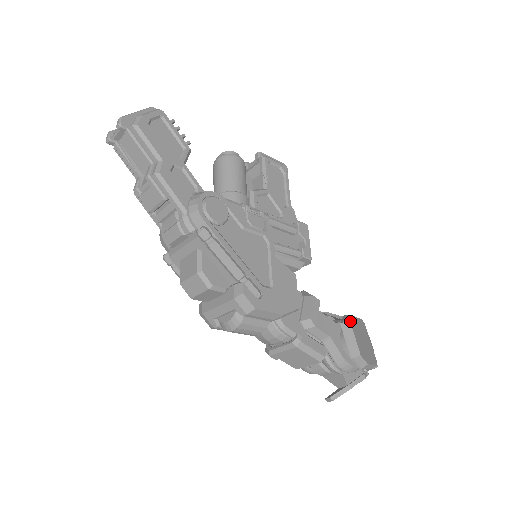
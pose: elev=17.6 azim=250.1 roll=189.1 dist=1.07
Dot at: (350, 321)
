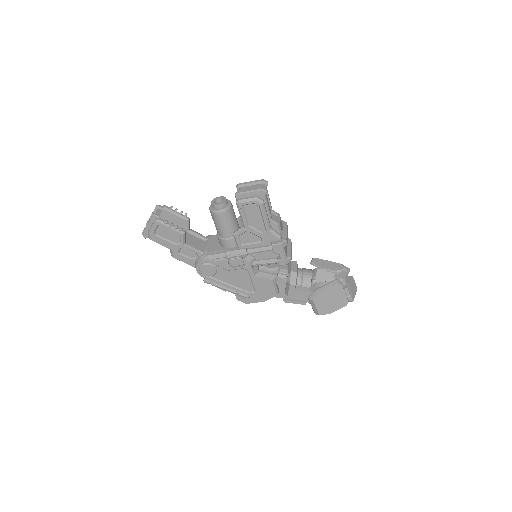
Dot at: (313, 299)
